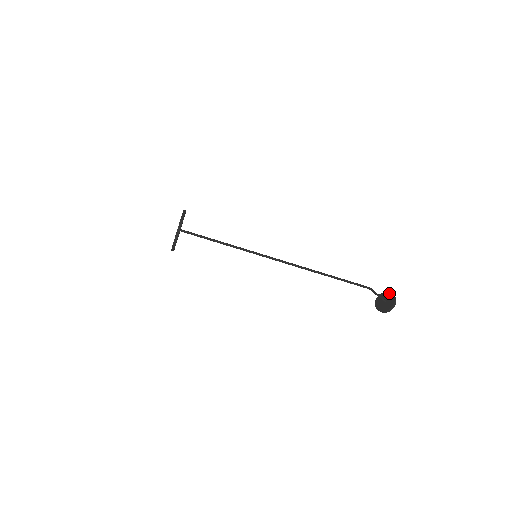
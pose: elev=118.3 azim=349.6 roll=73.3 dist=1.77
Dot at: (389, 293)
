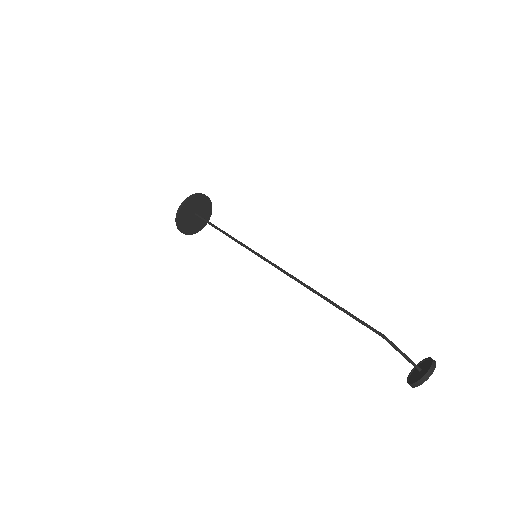
Dot at: (431, 360)
